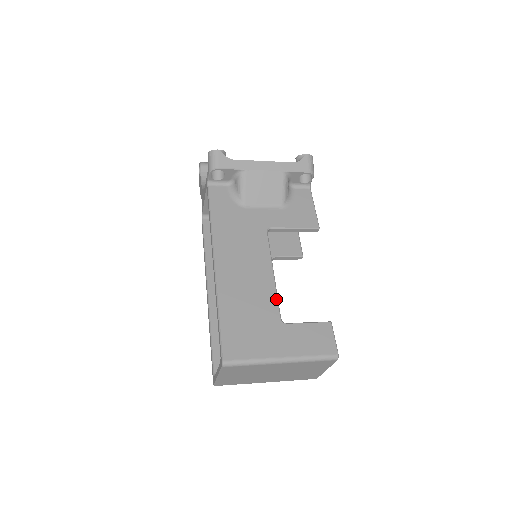
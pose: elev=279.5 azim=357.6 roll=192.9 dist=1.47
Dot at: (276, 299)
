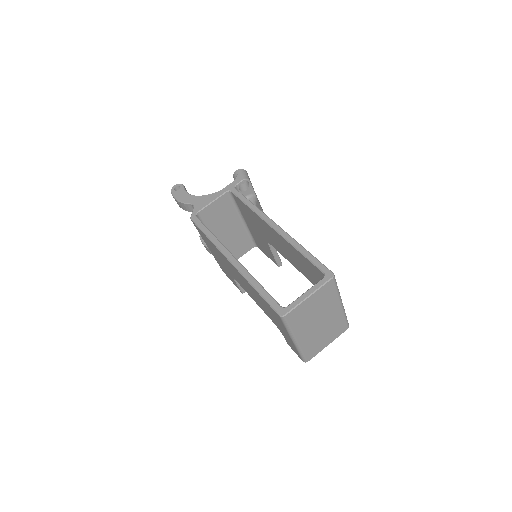
Dot at: occluded
